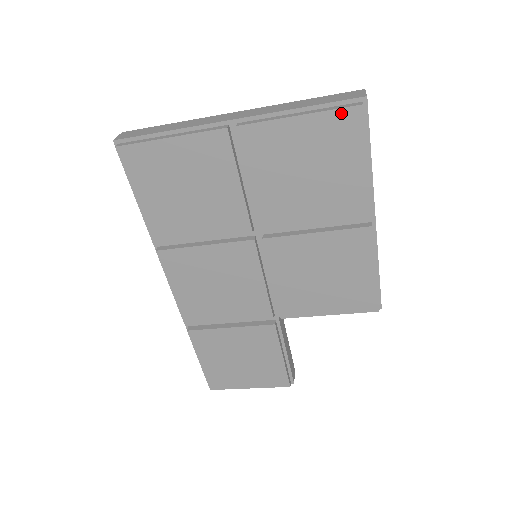
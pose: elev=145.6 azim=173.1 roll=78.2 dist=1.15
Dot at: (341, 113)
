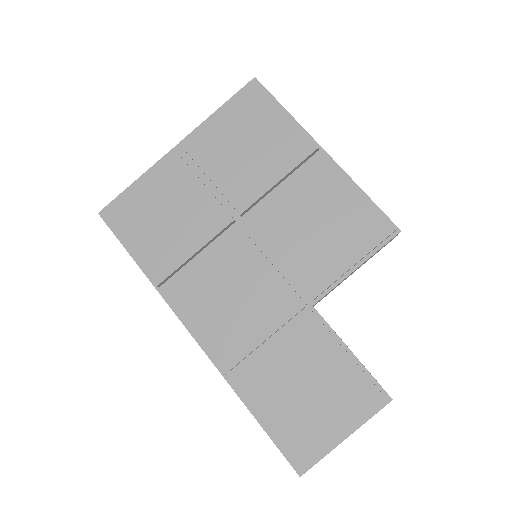
Dot at: (243, 92)
